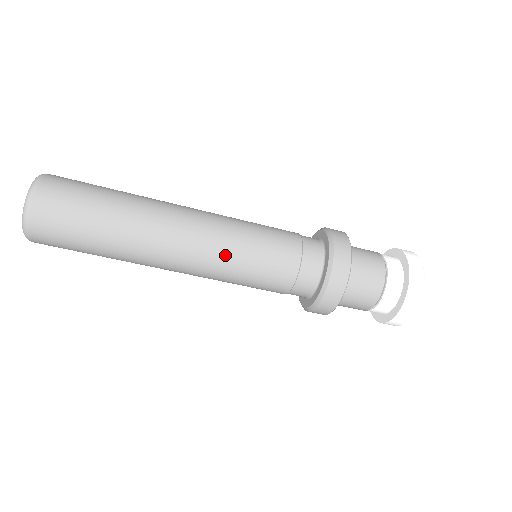
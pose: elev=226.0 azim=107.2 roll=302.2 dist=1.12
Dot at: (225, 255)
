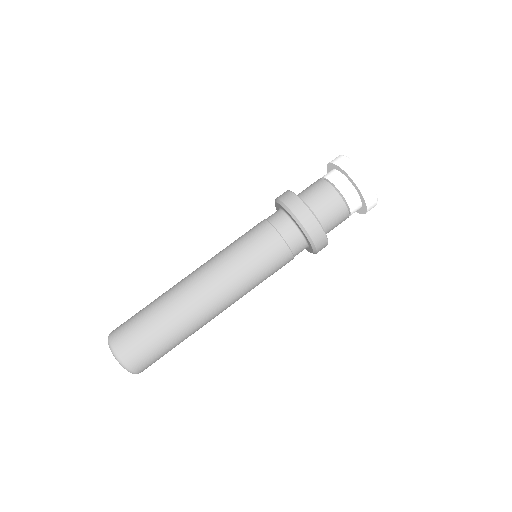
Dot at: (235, 274)
